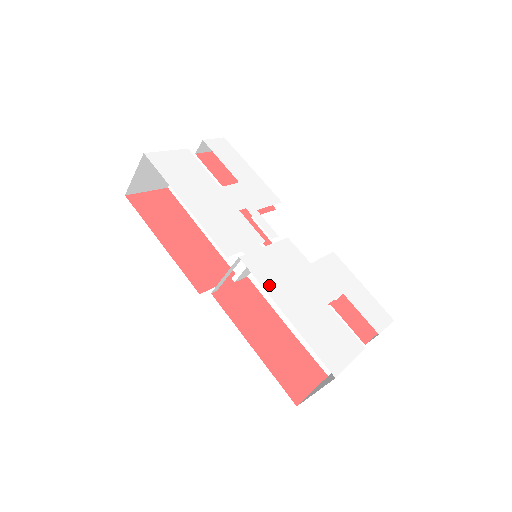
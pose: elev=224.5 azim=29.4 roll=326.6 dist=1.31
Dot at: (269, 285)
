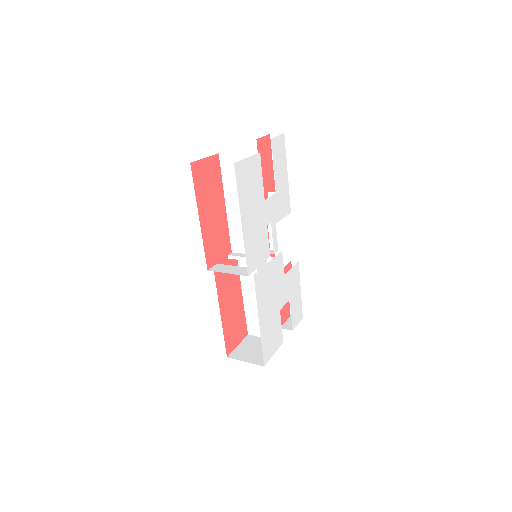
Dot at: (260, 298)
